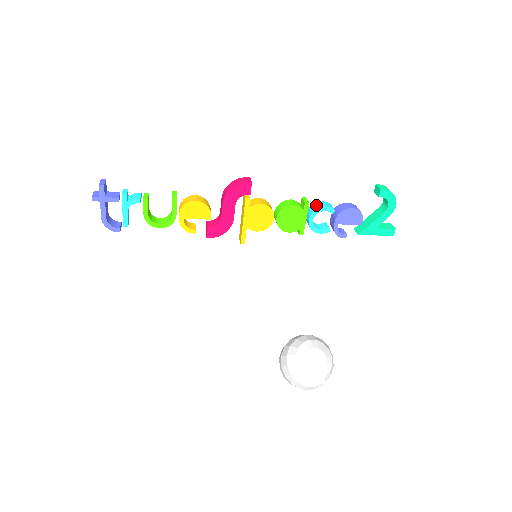
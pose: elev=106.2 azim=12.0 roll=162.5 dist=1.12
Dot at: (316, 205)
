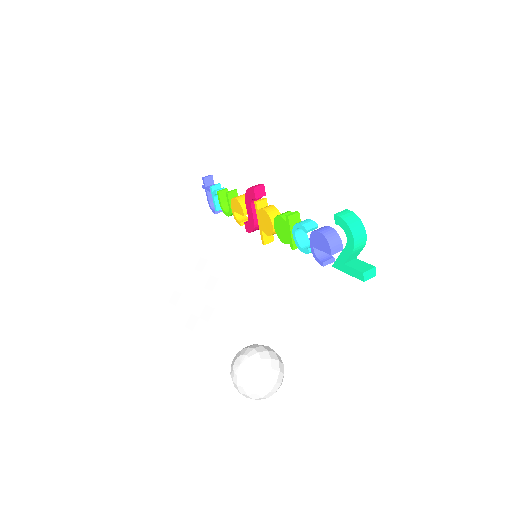
Dot at: (301, 221)
